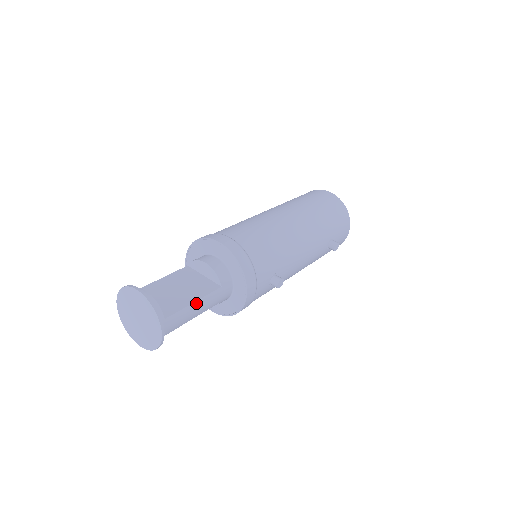
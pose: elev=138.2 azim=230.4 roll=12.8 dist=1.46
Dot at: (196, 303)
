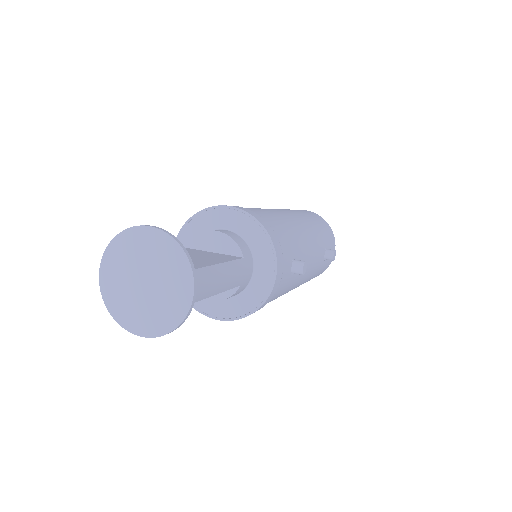
Dot at: (222, 266)
